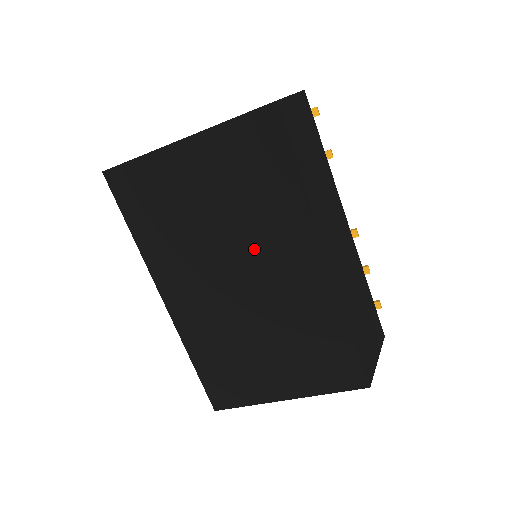
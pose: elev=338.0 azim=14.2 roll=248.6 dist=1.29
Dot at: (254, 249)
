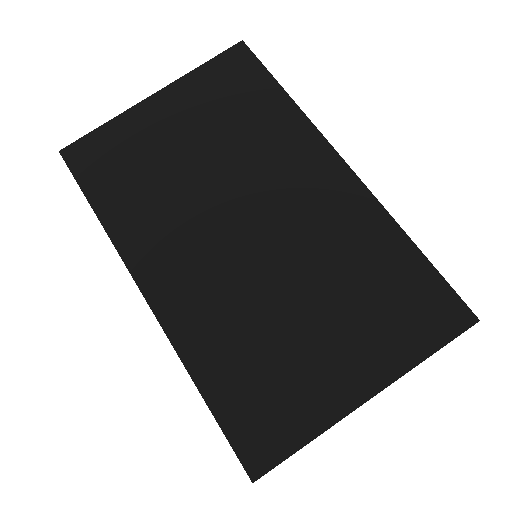
Dot at: (258, 179)
